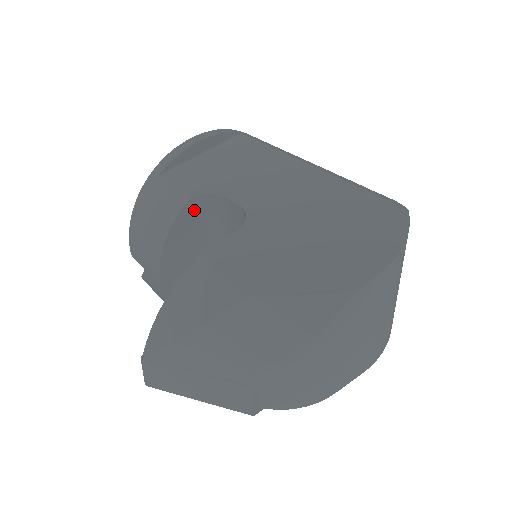
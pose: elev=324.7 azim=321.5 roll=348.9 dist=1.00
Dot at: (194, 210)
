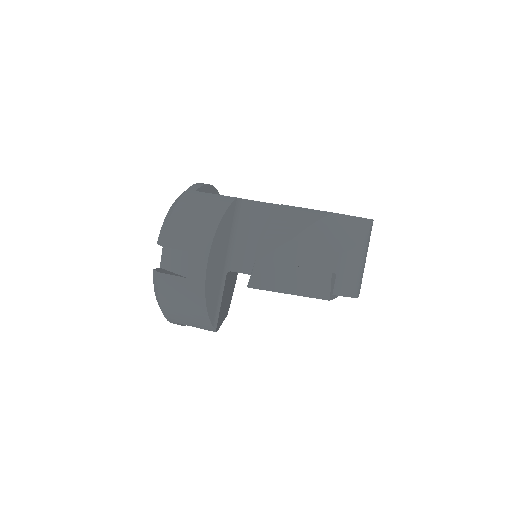
Dot at: (235, 207)
